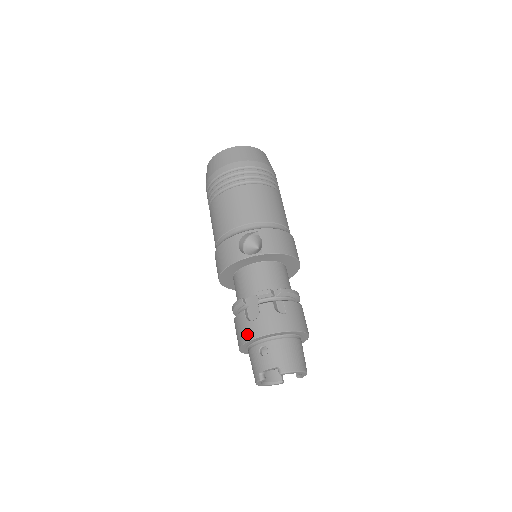
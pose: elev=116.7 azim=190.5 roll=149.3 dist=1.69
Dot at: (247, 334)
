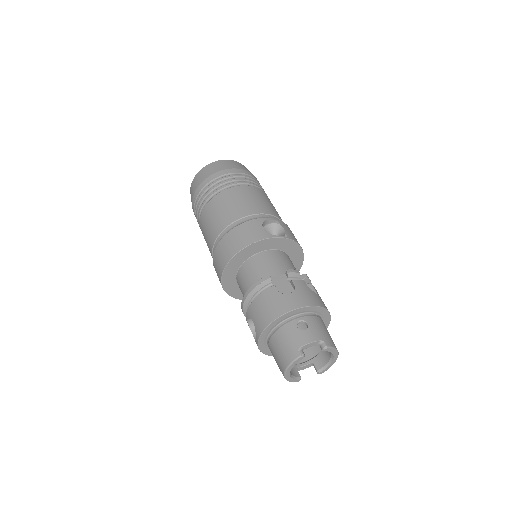
Dot at: (284, 306)
